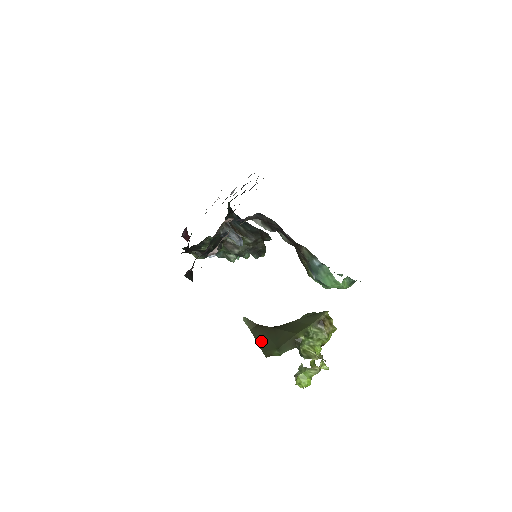
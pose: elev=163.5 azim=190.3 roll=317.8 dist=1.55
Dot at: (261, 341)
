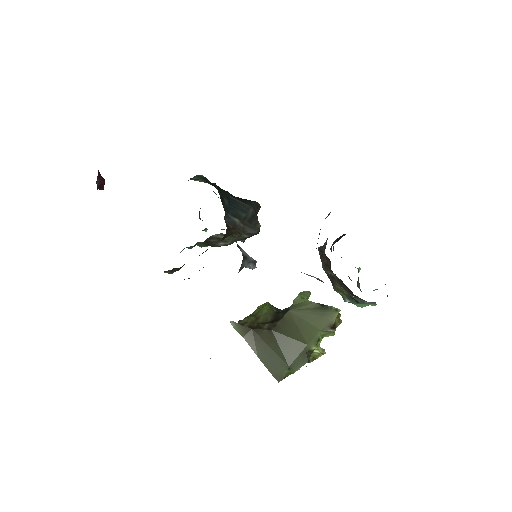
Dot at: (265, 358)
